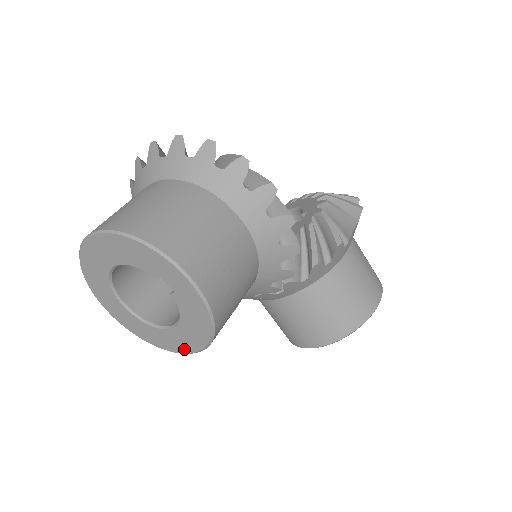
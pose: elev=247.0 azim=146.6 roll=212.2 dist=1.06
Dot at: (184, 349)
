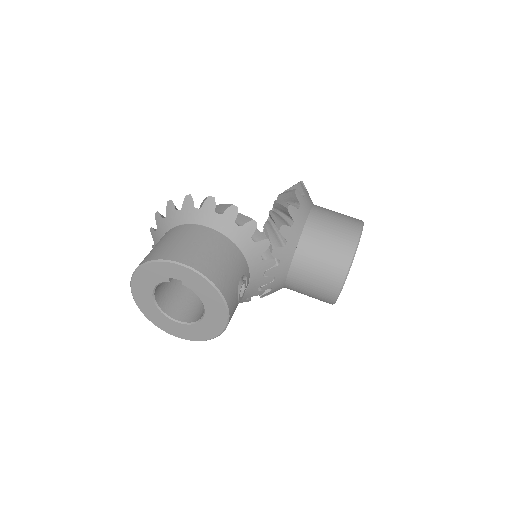
Dot at: (222, 323)
